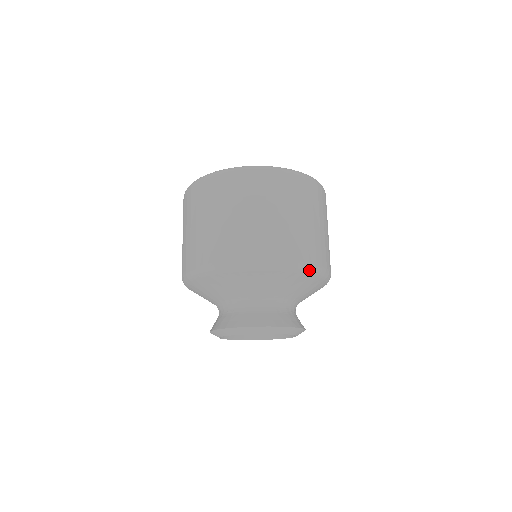
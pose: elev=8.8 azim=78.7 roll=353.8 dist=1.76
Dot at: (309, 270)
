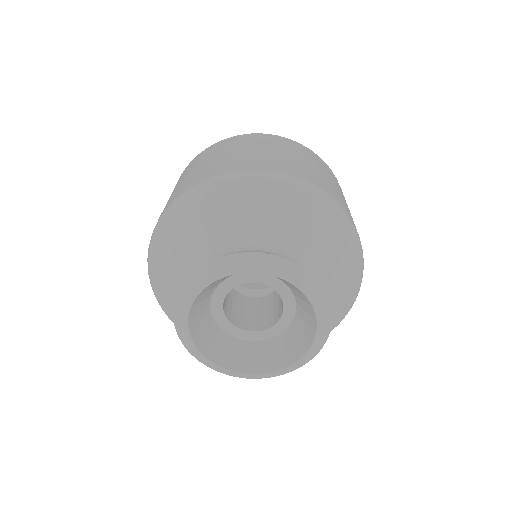
Dot at: (266, 177)
